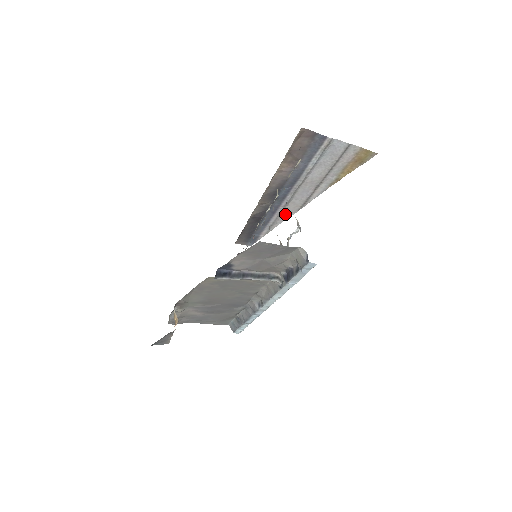
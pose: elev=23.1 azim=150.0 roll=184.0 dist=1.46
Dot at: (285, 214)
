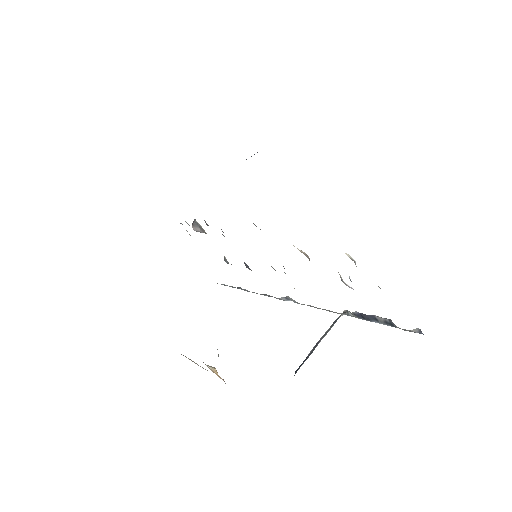
Dot at: occluded
